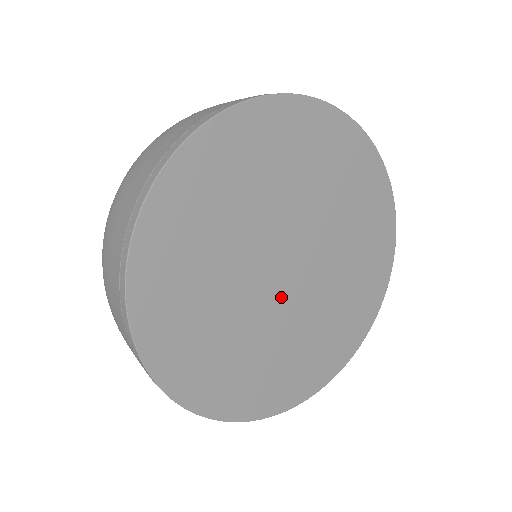
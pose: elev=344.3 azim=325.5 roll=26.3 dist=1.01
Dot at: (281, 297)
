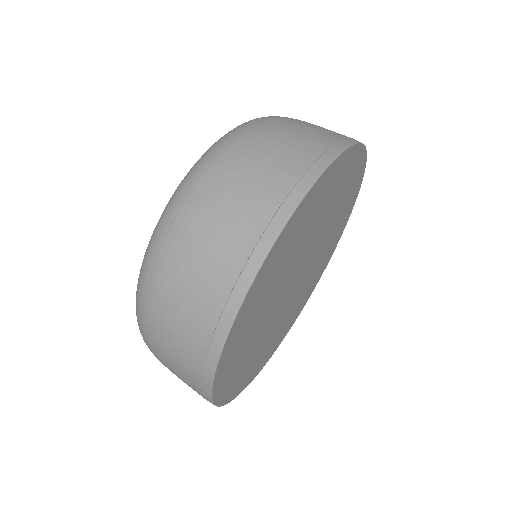
Dot at: (301, 280)
